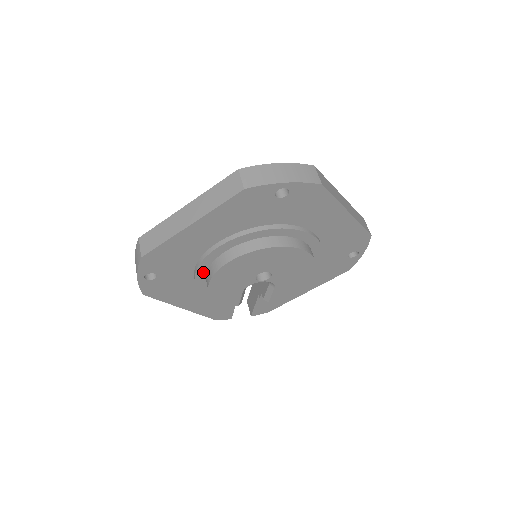
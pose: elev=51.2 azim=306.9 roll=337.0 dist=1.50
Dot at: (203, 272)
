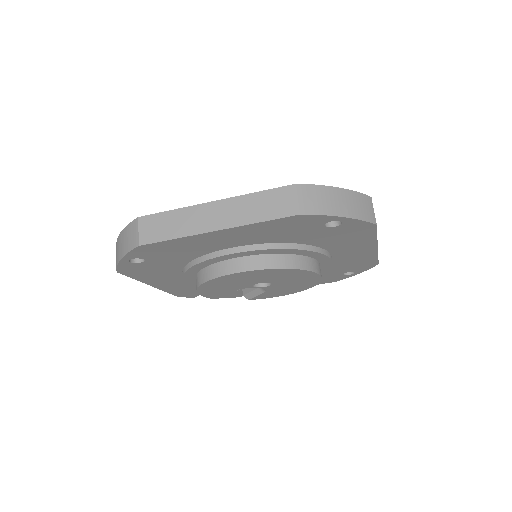
Dot at: (199, 268)
